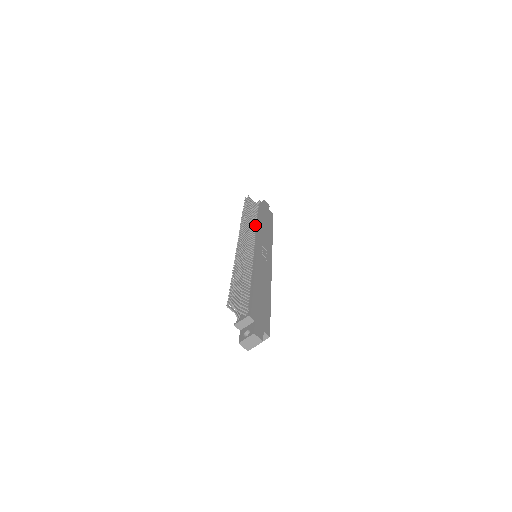
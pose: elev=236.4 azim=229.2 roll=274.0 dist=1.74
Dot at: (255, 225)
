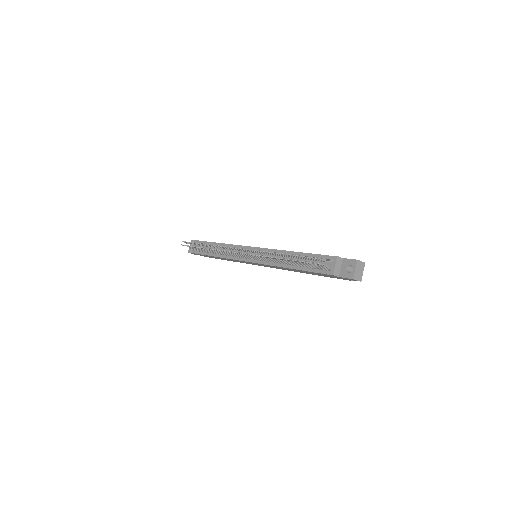
Dot at: occluded
